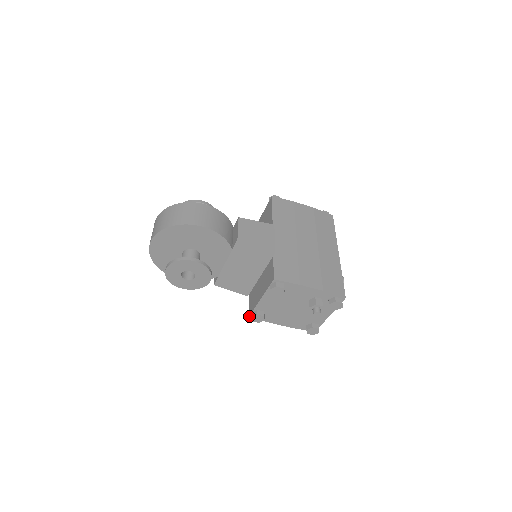
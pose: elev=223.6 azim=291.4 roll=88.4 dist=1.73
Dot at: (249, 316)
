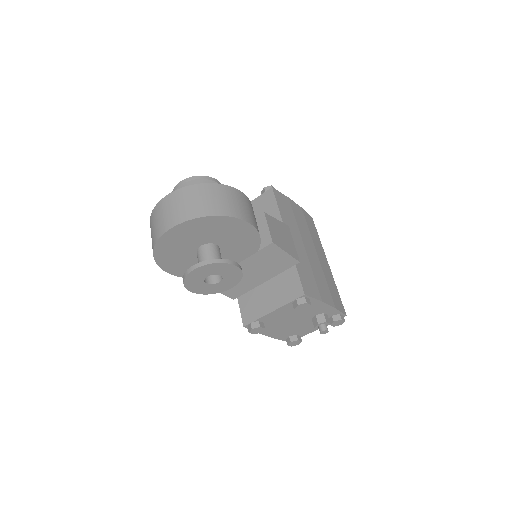
Dot at: (244, 326)
